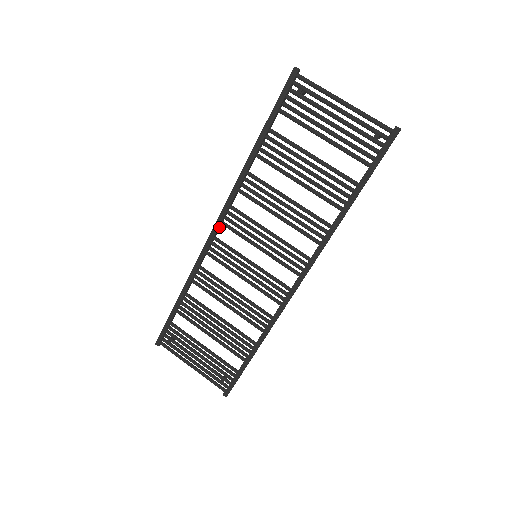
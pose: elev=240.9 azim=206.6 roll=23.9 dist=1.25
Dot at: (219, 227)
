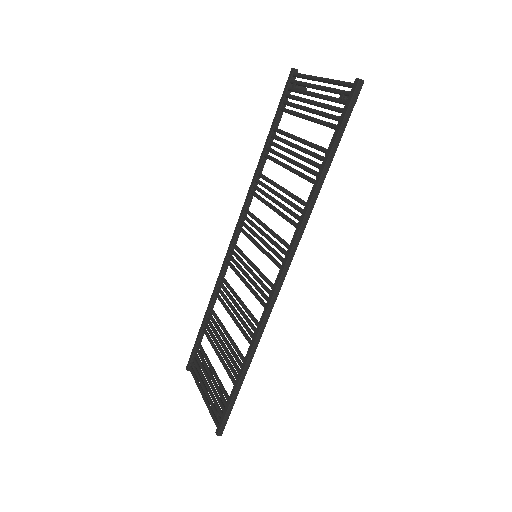
Dot at: (238, 233)
